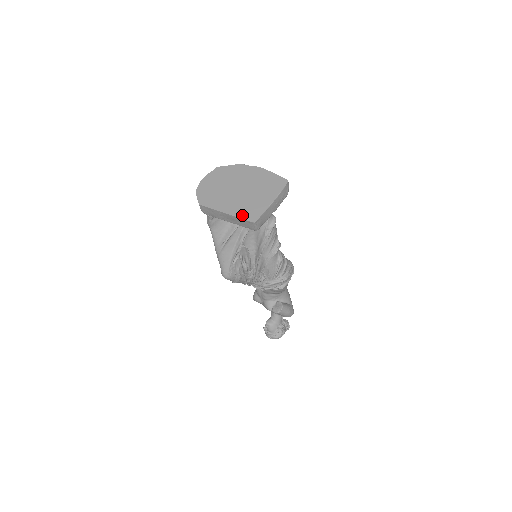
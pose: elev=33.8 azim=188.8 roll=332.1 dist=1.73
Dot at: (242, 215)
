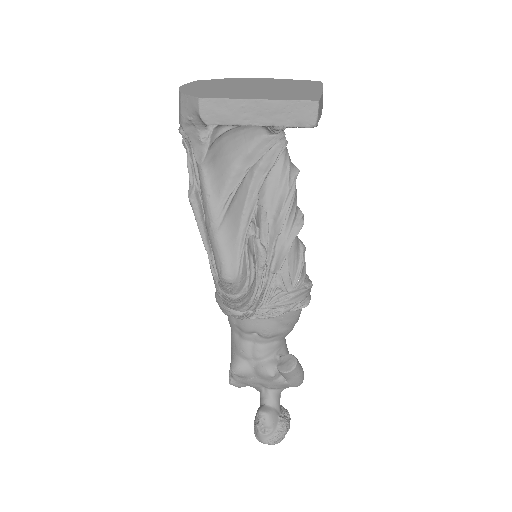
Dot at: (289, 98)
